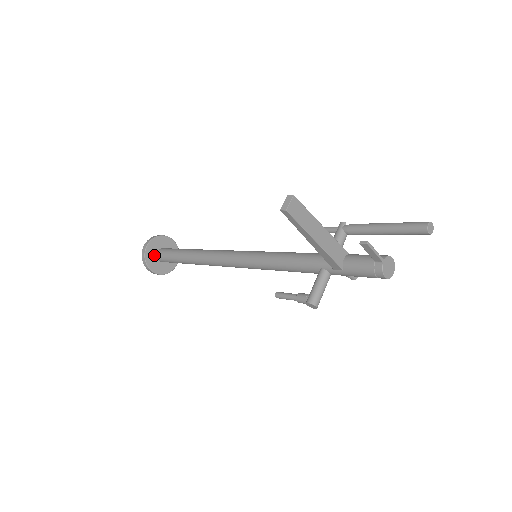
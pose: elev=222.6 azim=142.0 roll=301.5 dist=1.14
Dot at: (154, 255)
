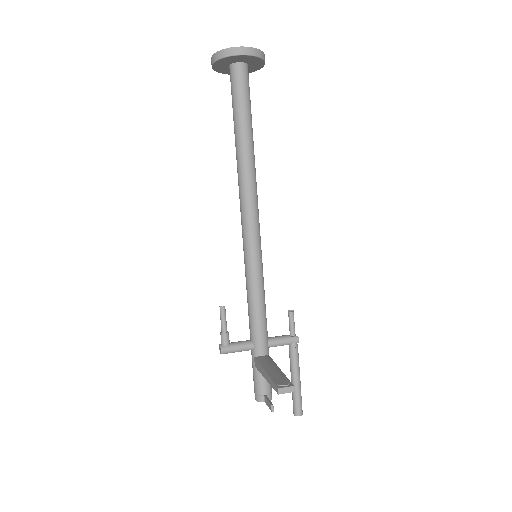
Dot at: (234, 61)
